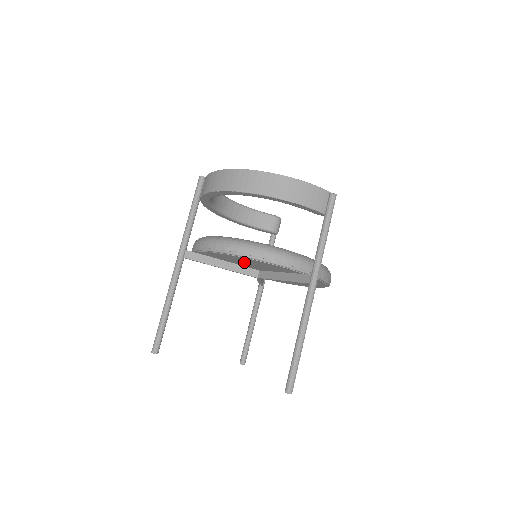
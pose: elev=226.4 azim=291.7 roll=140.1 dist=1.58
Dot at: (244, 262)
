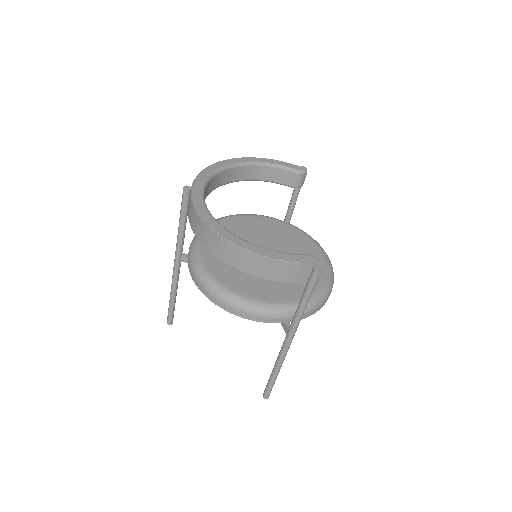
Dot at: occluded
